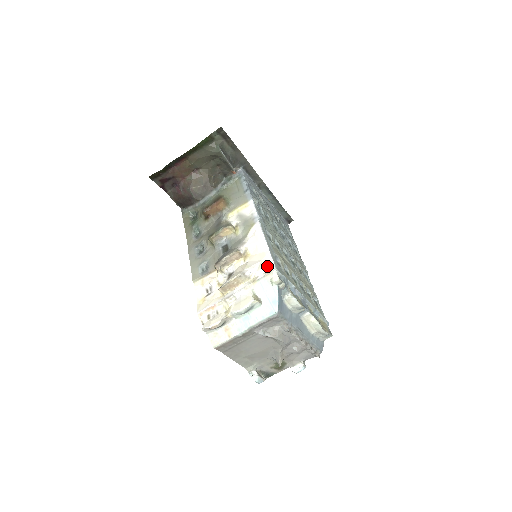
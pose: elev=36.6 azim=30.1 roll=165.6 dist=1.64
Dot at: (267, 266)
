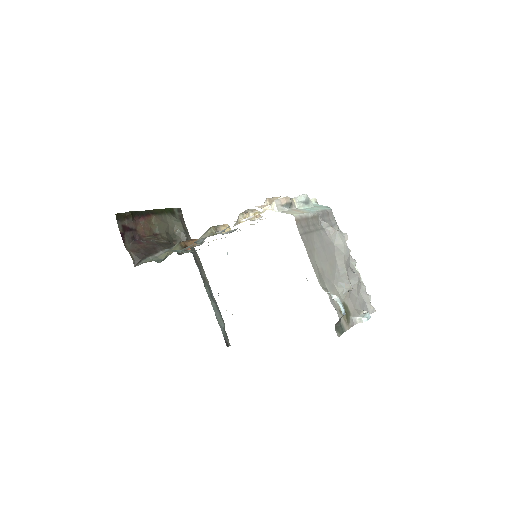
Dot at: occluded
